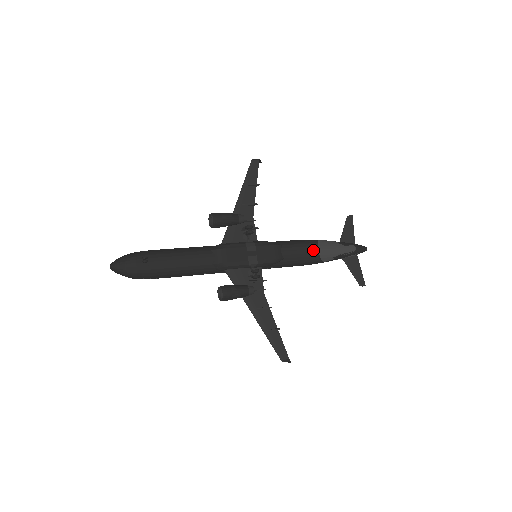
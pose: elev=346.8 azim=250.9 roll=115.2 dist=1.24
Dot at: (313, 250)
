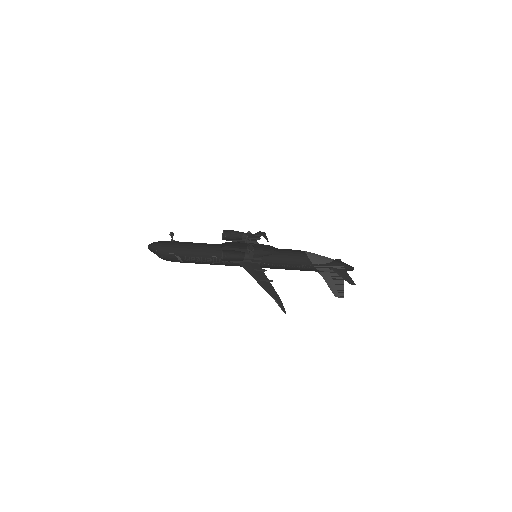
Dot at: (301, 251)
